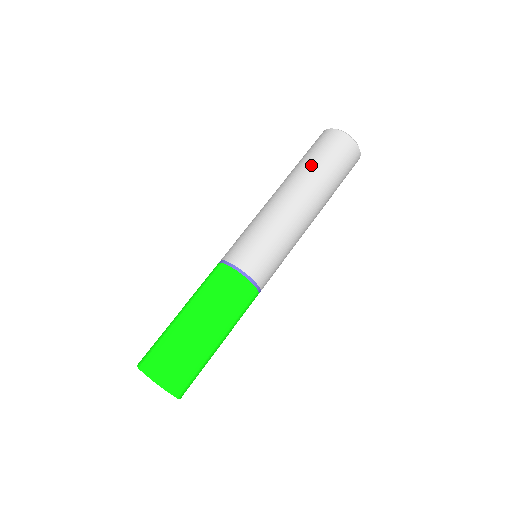
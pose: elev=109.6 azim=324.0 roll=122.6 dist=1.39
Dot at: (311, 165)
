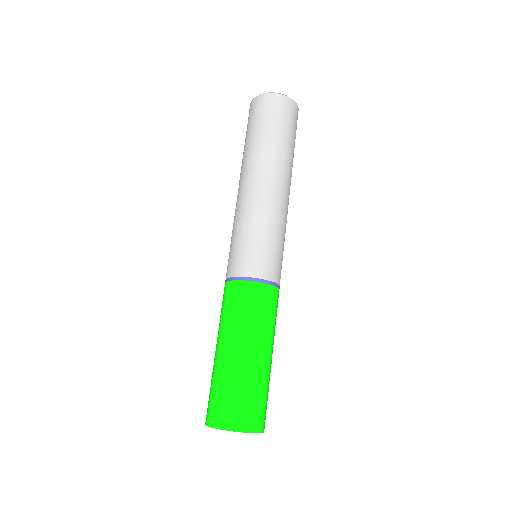
Dot at: (249, 144)
